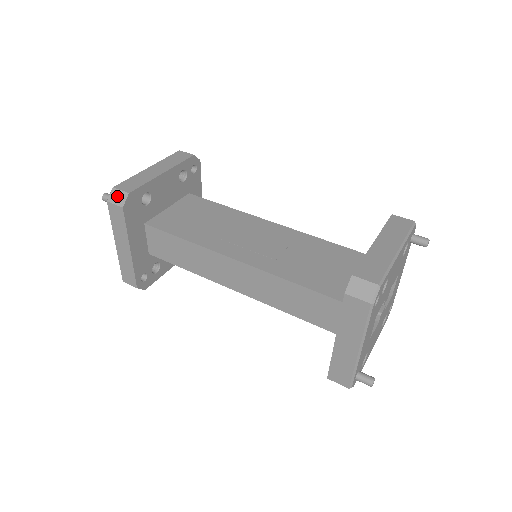
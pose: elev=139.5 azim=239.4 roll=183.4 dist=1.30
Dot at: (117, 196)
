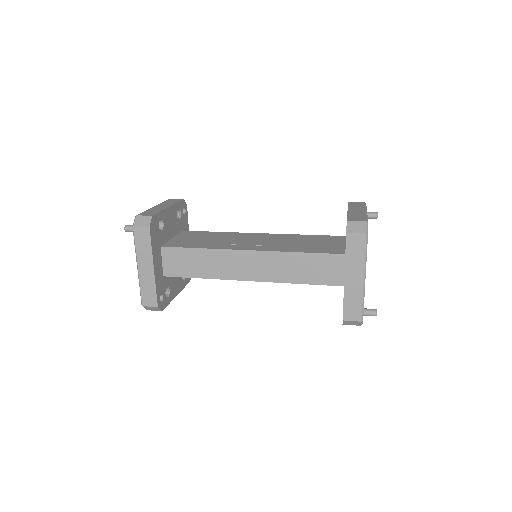
Dot at: (142, 220)
